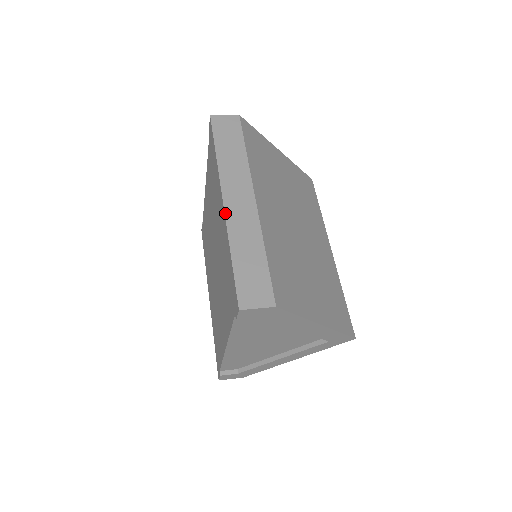
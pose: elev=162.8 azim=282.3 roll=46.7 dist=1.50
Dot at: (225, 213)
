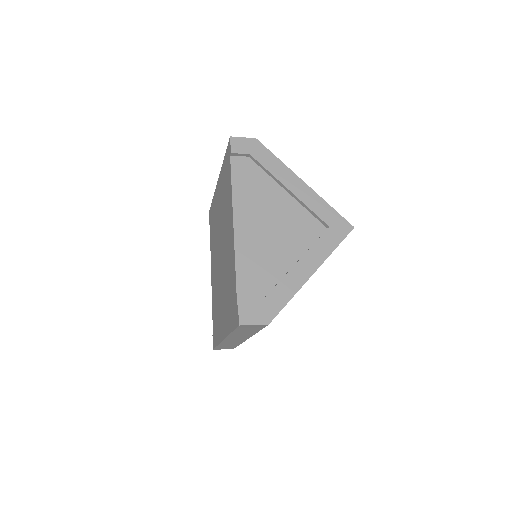
Dot at: (219, 175)
